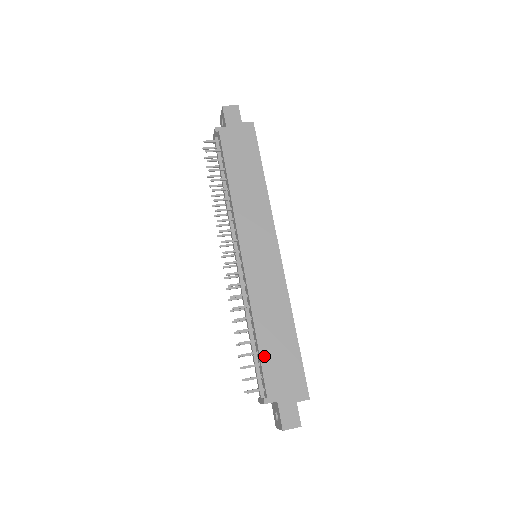
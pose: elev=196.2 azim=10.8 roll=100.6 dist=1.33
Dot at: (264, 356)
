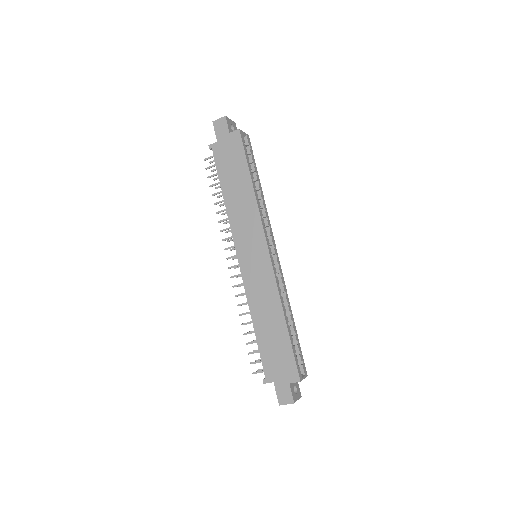
Dot at: (261, 345)
